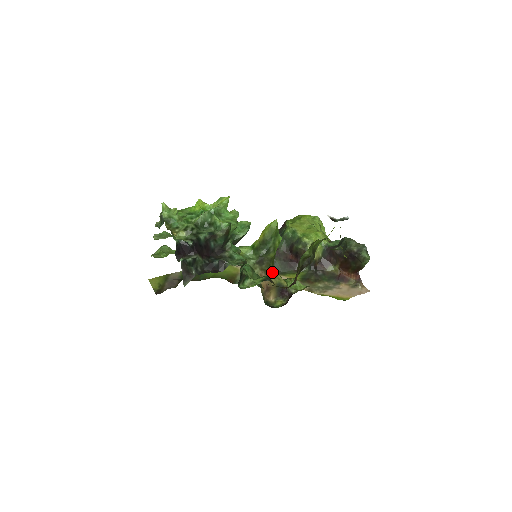
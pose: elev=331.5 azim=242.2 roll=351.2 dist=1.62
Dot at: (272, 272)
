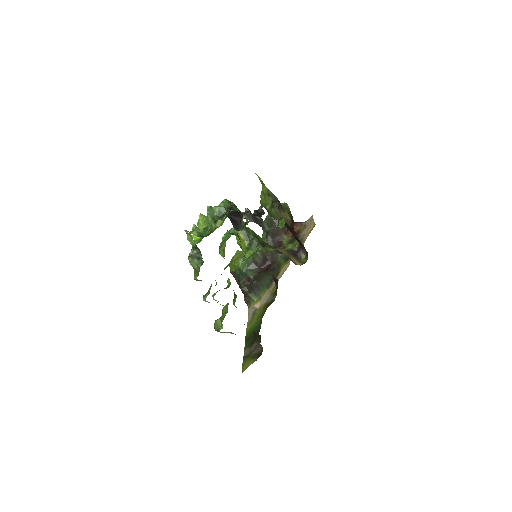
Dot at: (275, 248)
